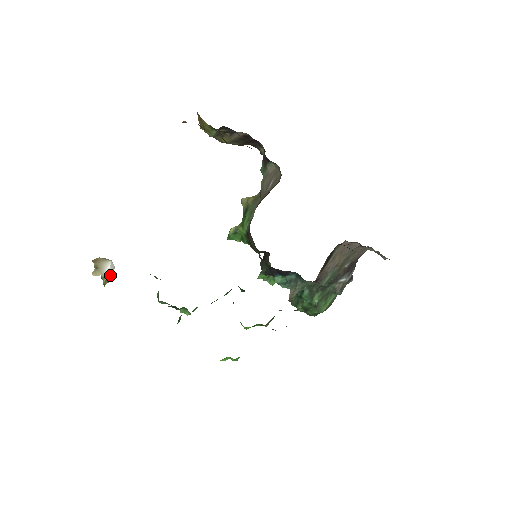
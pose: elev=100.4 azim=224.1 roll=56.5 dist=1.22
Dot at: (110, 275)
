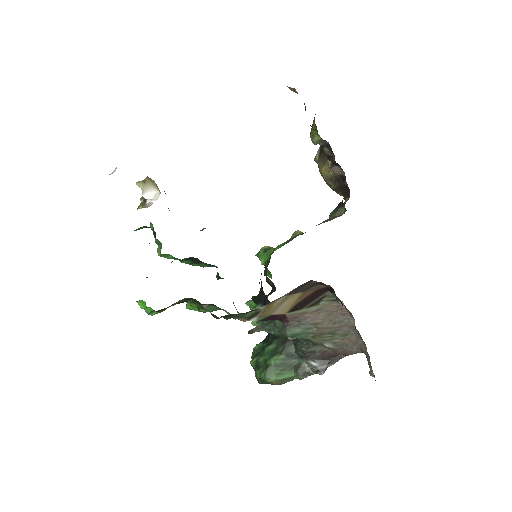
Dot at: (148, 198)
